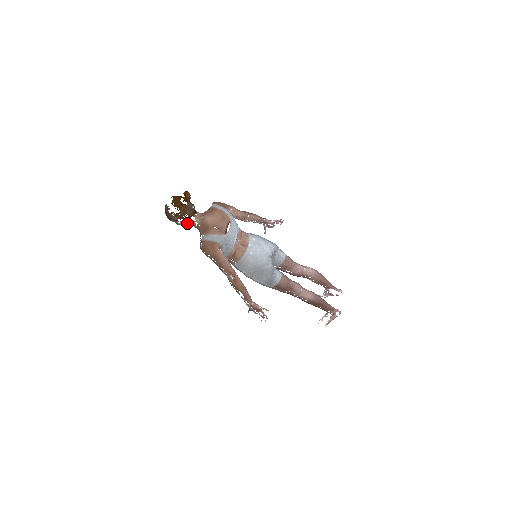
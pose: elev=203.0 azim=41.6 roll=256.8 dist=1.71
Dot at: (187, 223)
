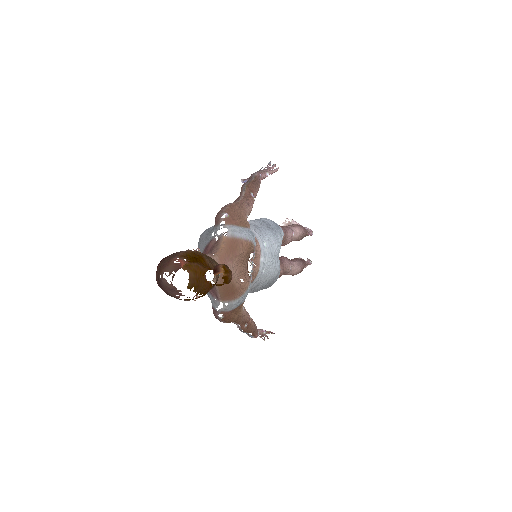
Dot at: occluded
